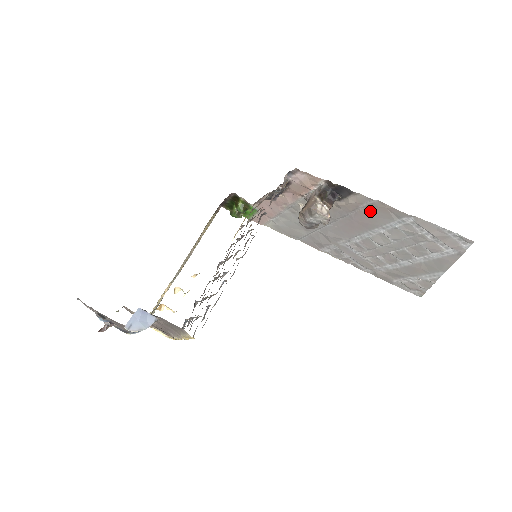
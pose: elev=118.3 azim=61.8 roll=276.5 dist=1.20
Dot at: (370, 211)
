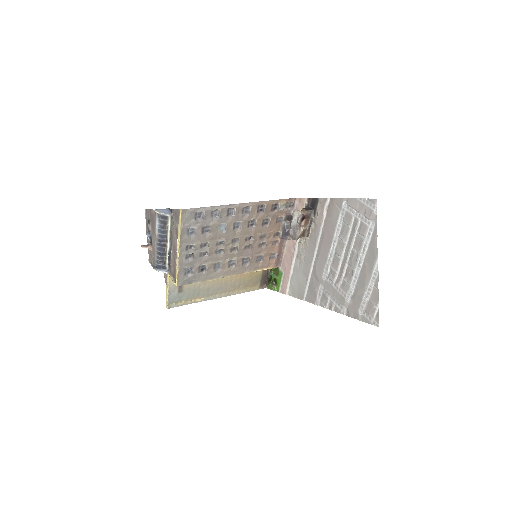
Dot at: (329, 215)
